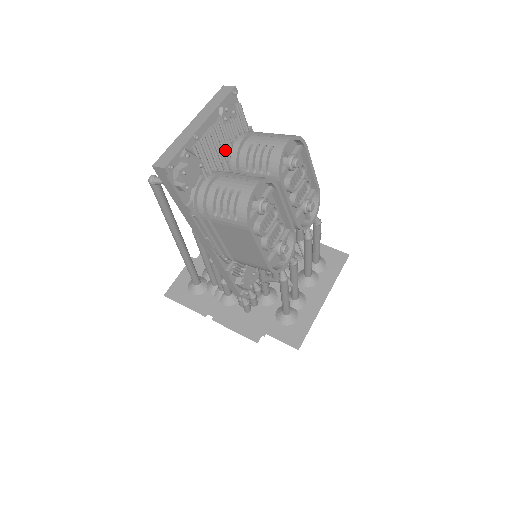
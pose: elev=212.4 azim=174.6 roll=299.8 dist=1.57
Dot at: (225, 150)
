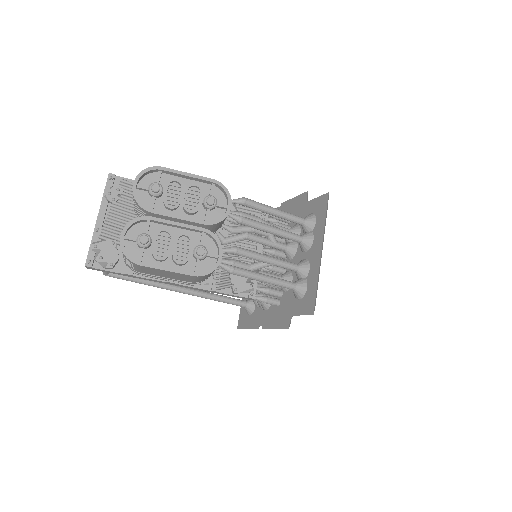
Dot at: (132, 217)
